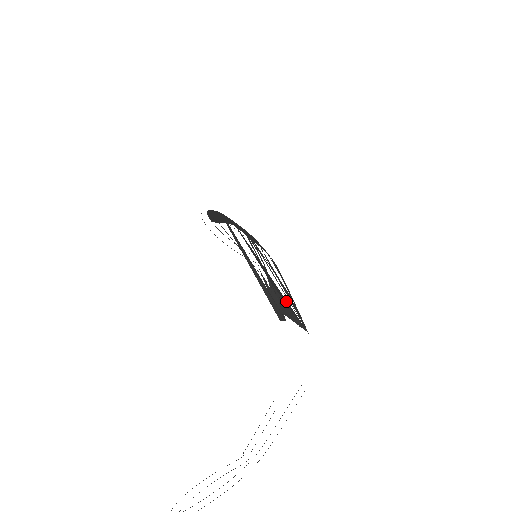
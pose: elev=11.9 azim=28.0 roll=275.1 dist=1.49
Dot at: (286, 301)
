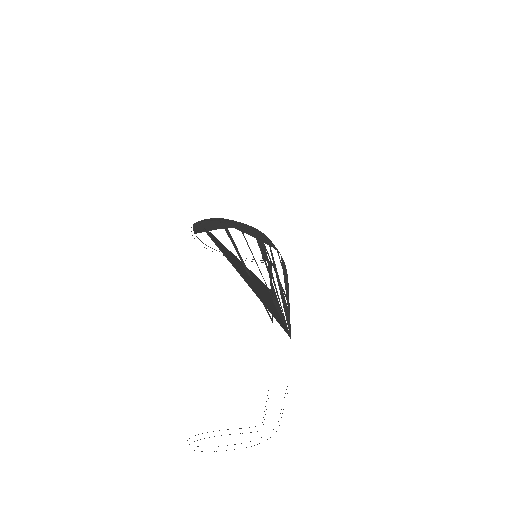
Dot at: (276, 303)
